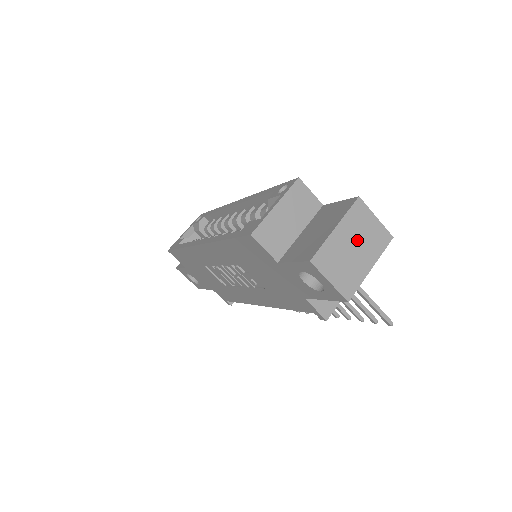
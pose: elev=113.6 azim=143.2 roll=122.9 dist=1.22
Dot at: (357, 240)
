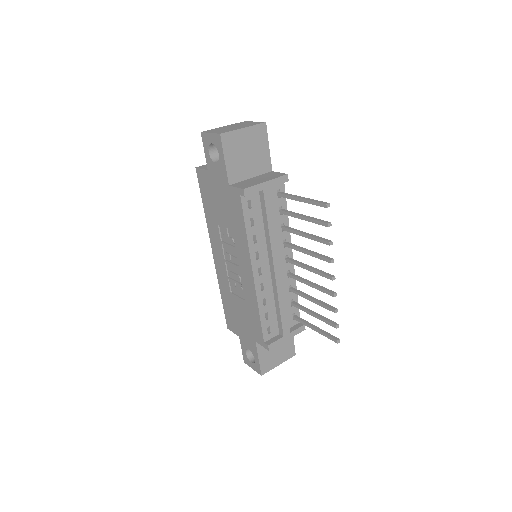
Dot at: (237, 126)
